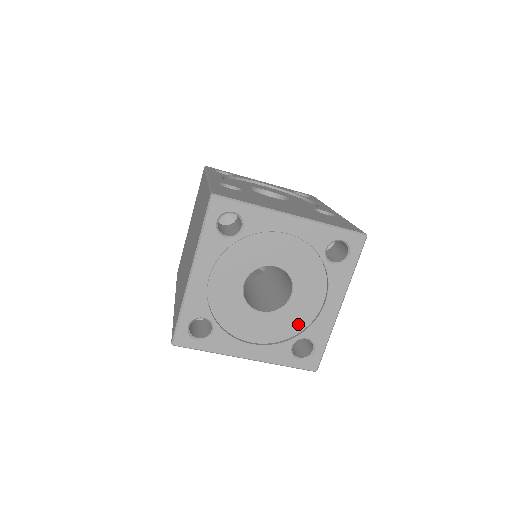
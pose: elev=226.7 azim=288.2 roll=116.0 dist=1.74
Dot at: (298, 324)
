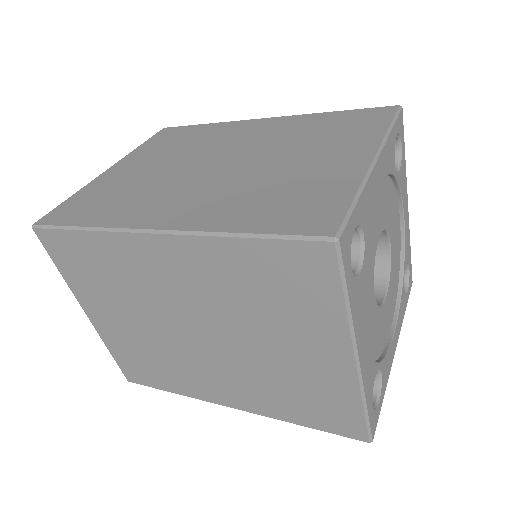
Dot at: (379, 345)
